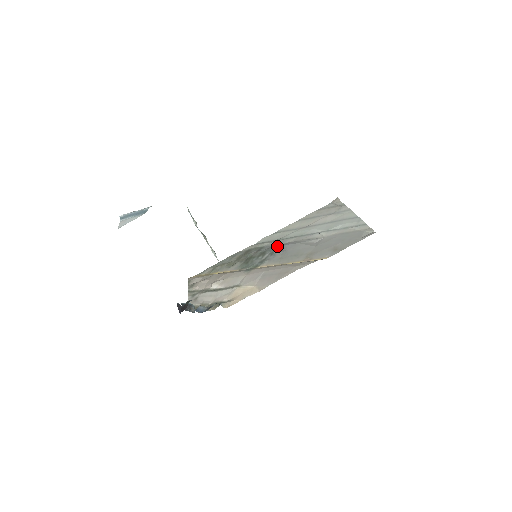
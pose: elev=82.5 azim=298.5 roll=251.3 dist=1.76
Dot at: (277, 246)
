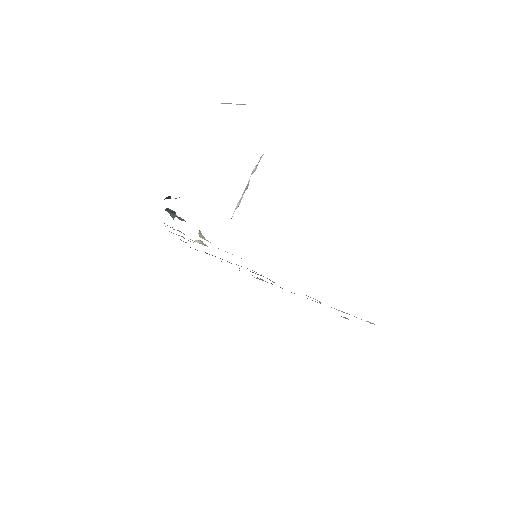
Dot at: occluded
